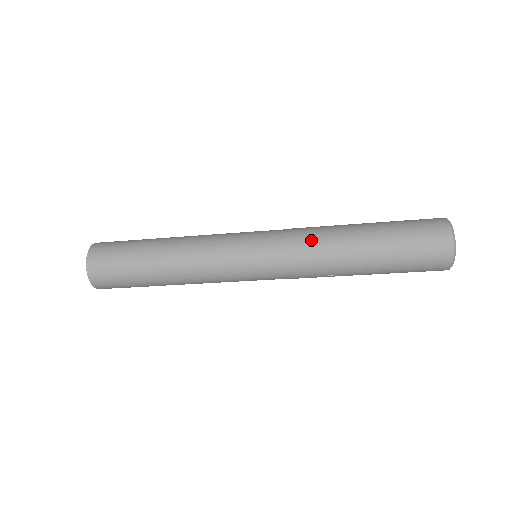
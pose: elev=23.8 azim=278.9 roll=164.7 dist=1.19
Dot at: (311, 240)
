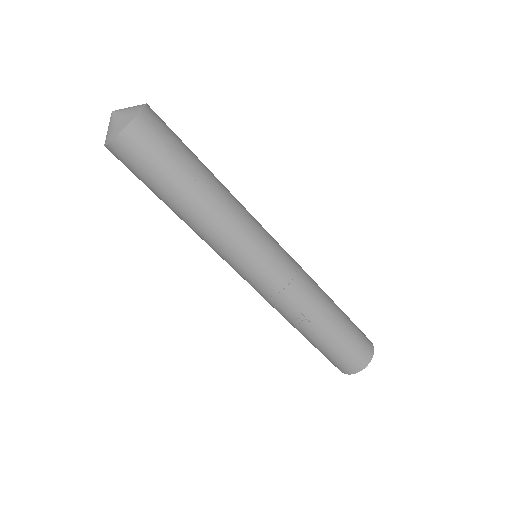
Dot at: occluded
